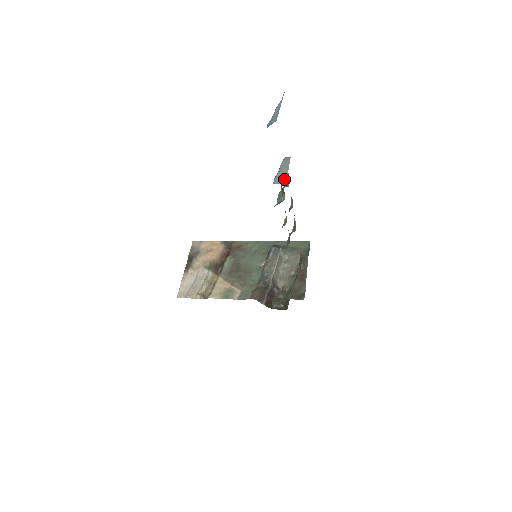
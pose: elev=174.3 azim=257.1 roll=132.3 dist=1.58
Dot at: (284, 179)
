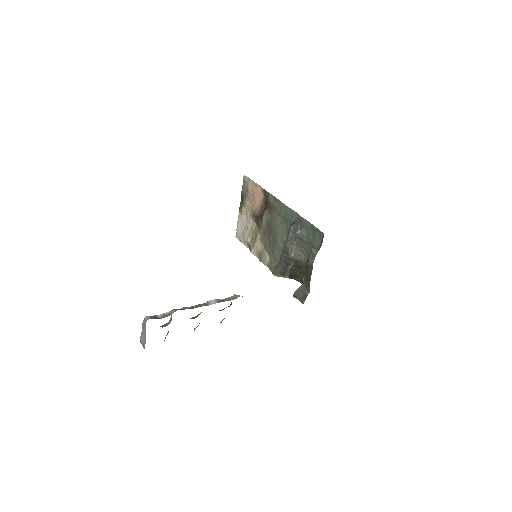
Dot at: (143, 344)
